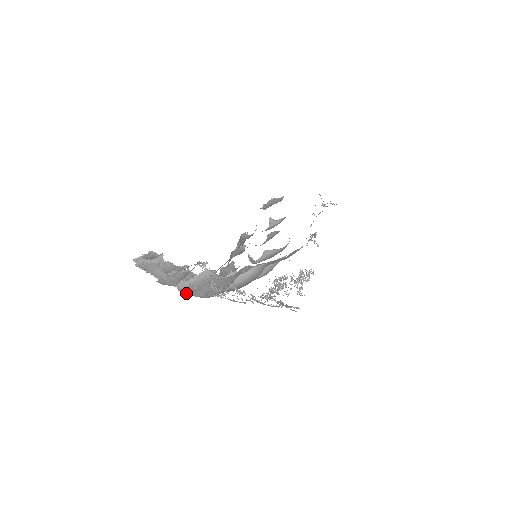
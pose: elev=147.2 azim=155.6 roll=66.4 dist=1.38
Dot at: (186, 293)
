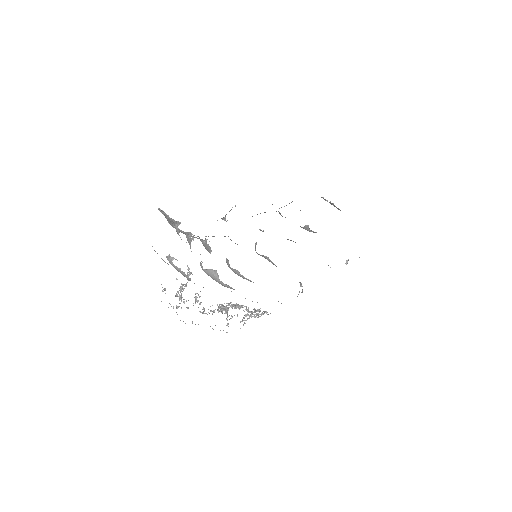
Dot at: occluded
